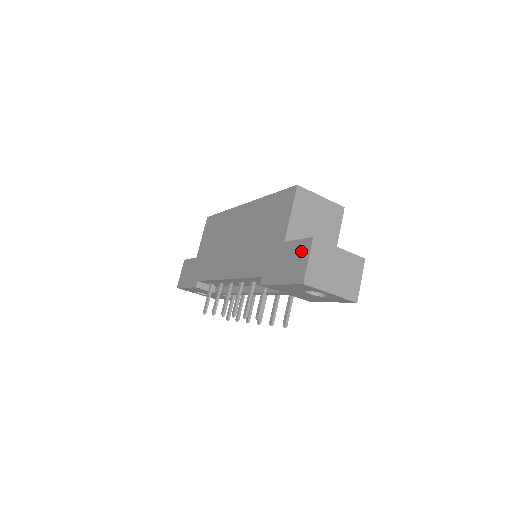
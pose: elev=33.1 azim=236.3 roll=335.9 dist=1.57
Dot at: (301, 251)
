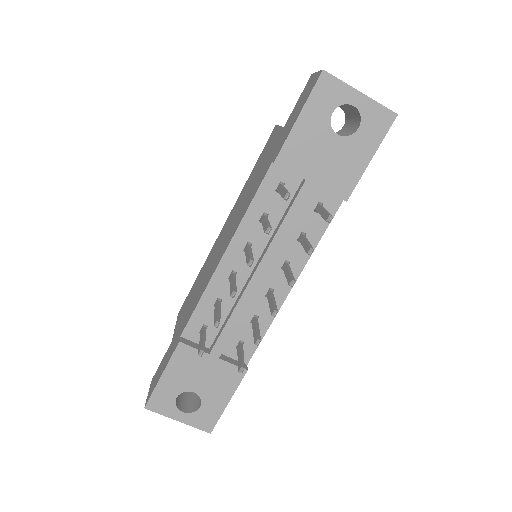
Dot at: (305, 89)
